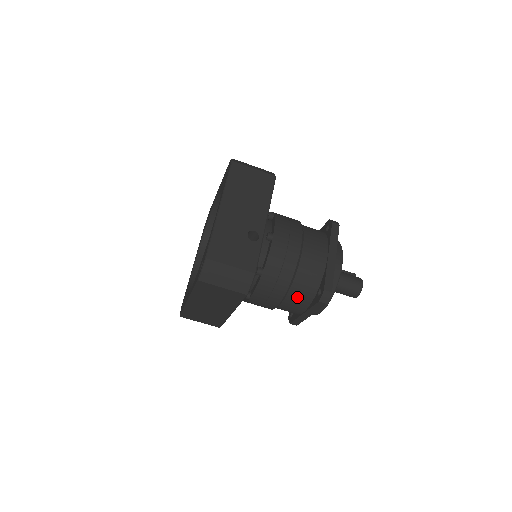
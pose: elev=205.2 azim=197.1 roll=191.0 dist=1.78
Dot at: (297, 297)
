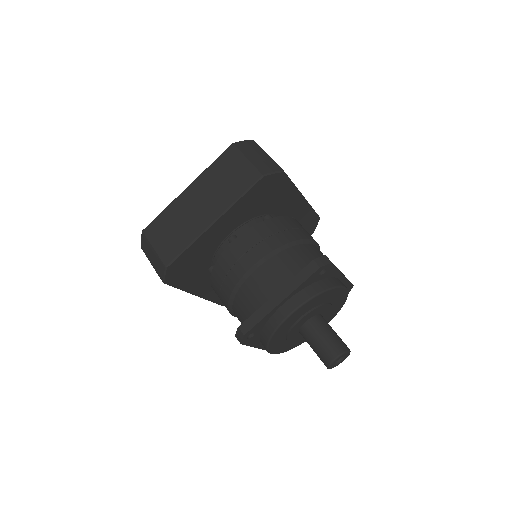
Dot at: (286, 263)
